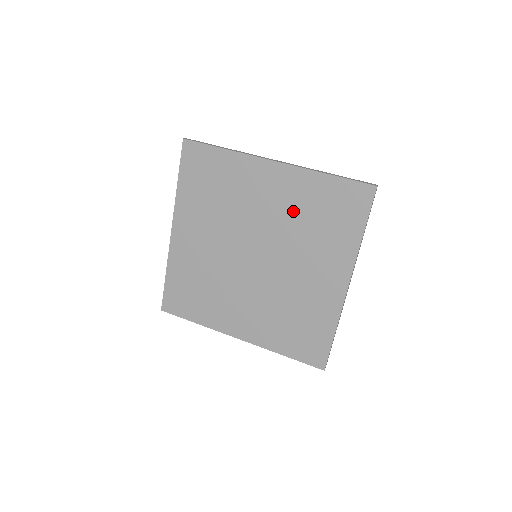
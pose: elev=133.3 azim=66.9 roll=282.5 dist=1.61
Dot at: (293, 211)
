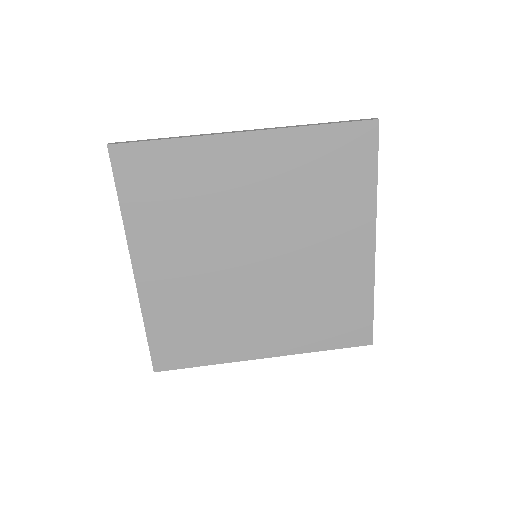
Dot at: (288, 185)
